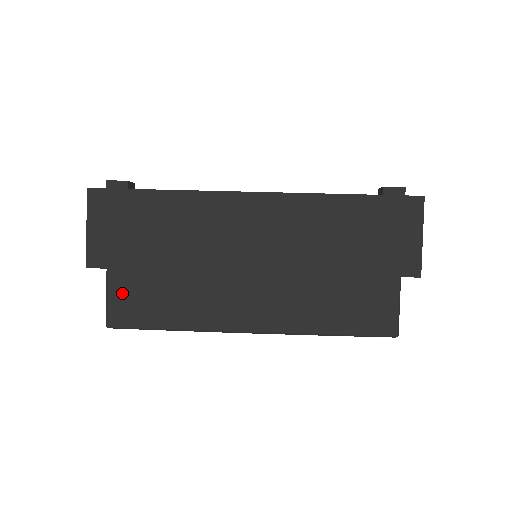
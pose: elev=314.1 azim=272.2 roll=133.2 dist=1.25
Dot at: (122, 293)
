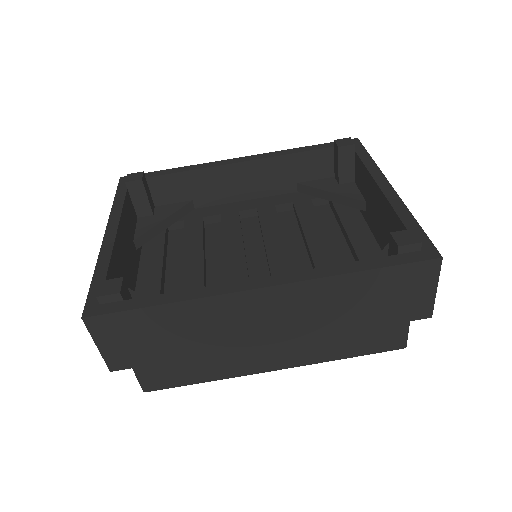
Dot at: (149, 371)
